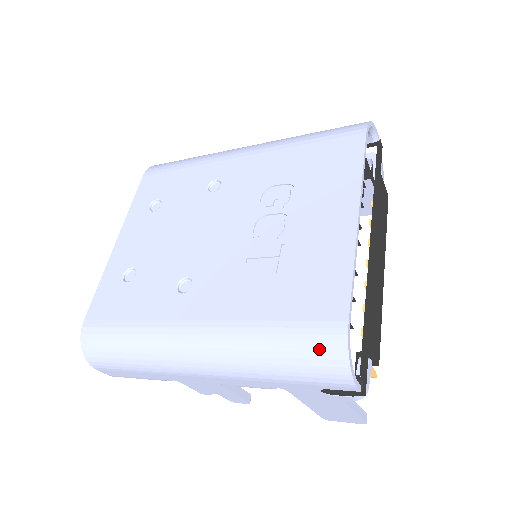
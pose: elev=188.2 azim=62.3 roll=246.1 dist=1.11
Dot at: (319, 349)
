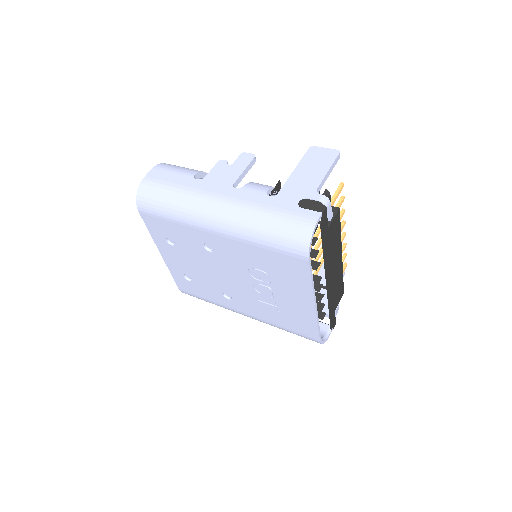
Dot at: occluded
